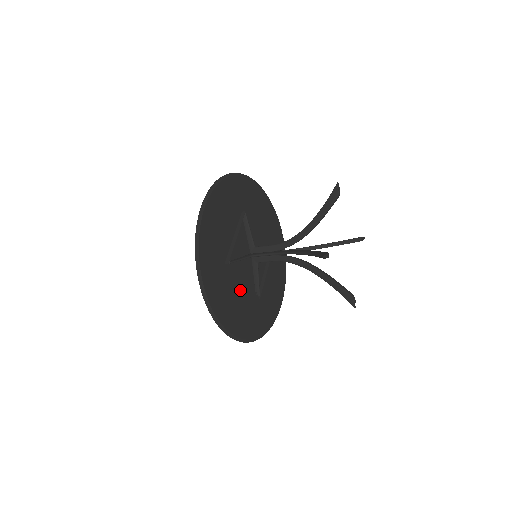
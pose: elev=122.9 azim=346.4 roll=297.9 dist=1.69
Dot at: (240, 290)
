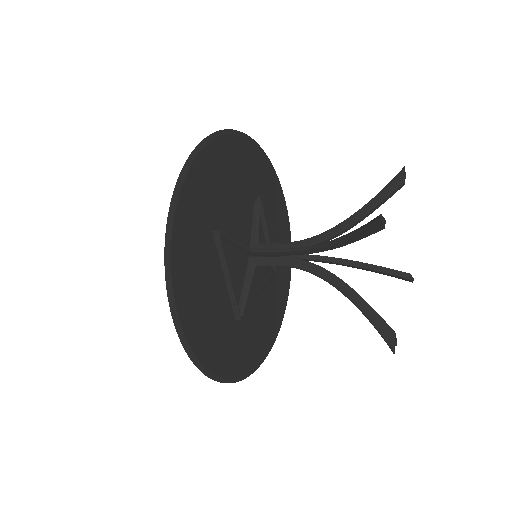
Dot at: (219, 286)
